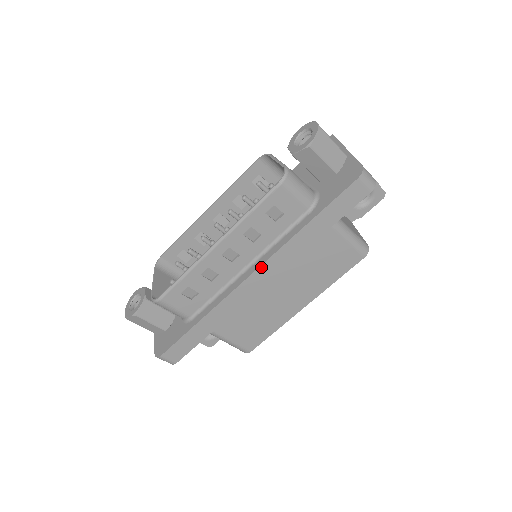
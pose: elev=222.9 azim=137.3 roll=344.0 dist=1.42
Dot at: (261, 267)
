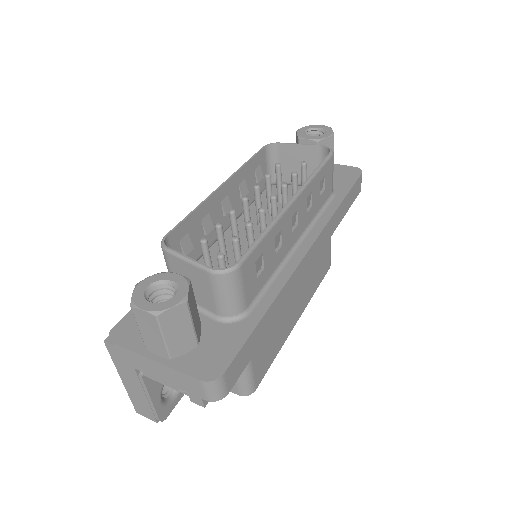
Dot at: (316, 241)
